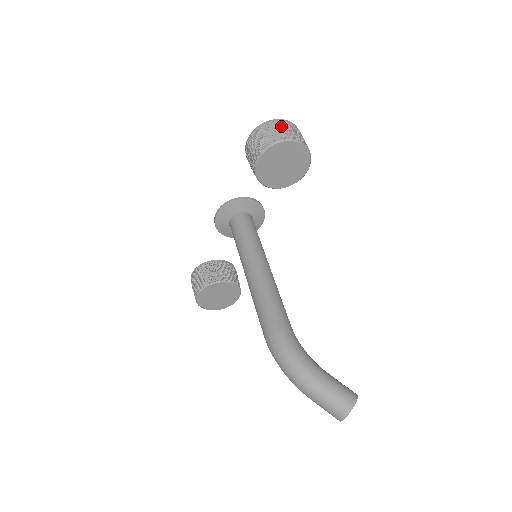
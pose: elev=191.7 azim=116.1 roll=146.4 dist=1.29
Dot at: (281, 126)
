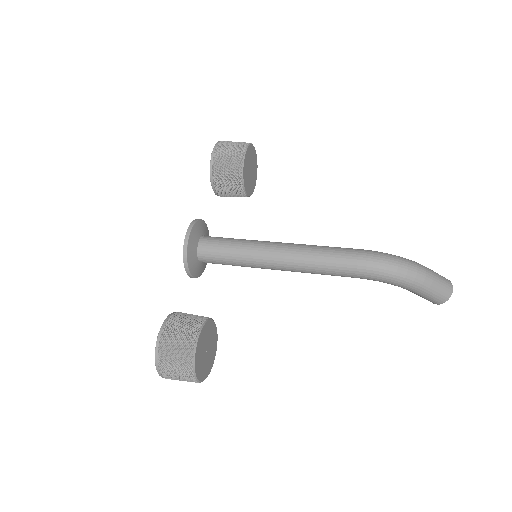
Dot at: occluded
